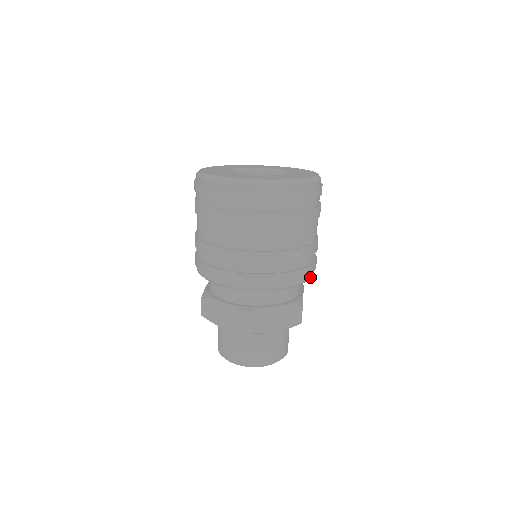
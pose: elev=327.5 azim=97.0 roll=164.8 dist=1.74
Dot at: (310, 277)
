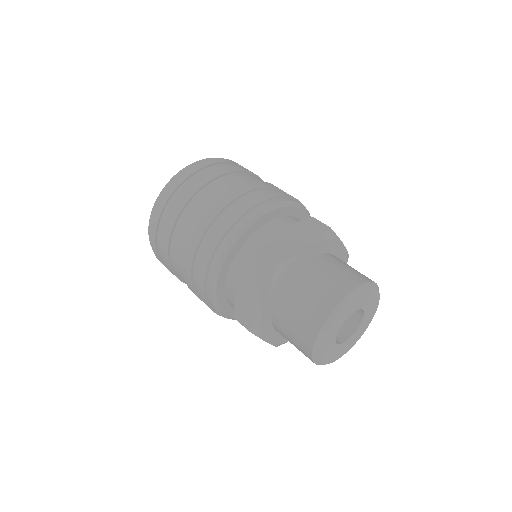
Dot at: occluded
